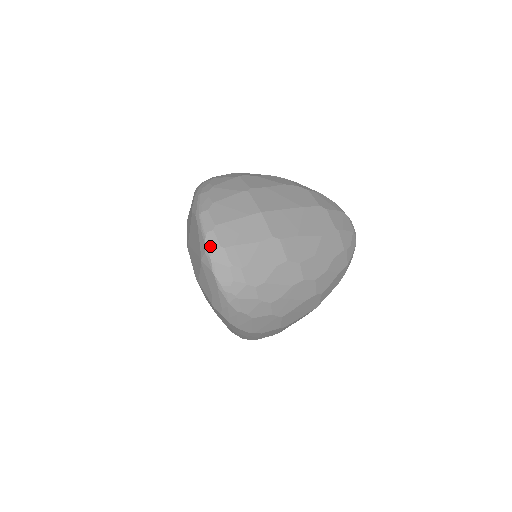
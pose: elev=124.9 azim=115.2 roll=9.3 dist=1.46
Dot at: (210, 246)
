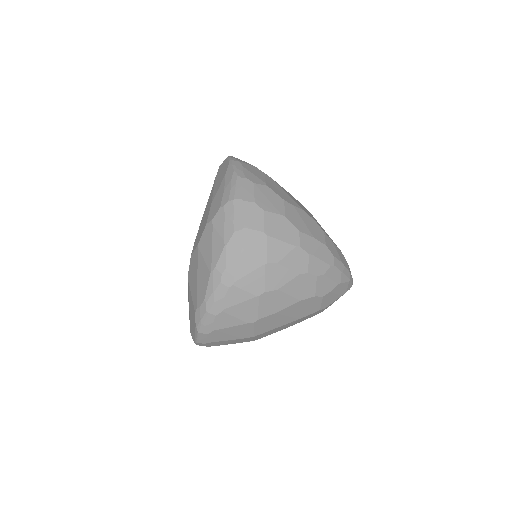
Dot at: occluded
